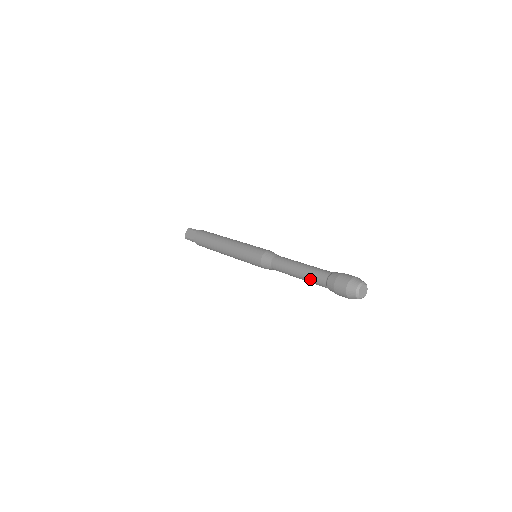
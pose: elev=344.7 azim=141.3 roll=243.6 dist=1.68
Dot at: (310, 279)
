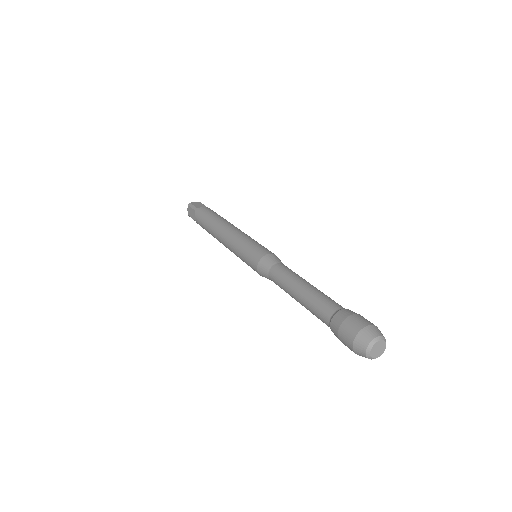
Dot at: occluded
